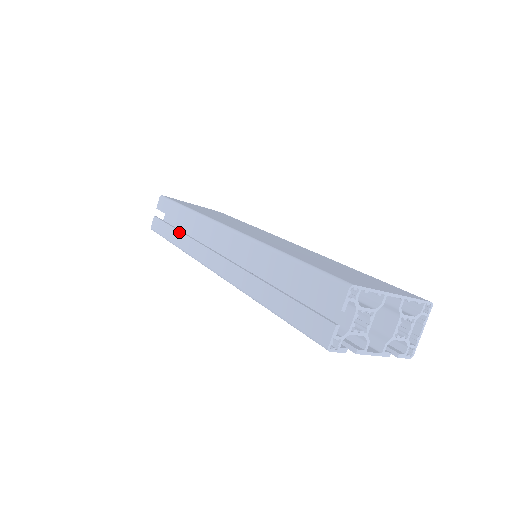
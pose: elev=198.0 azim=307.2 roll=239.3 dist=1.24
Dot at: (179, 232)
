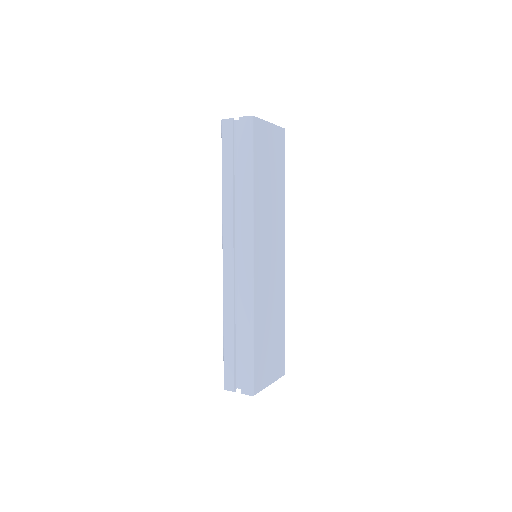
Dot at: (232, 188)
